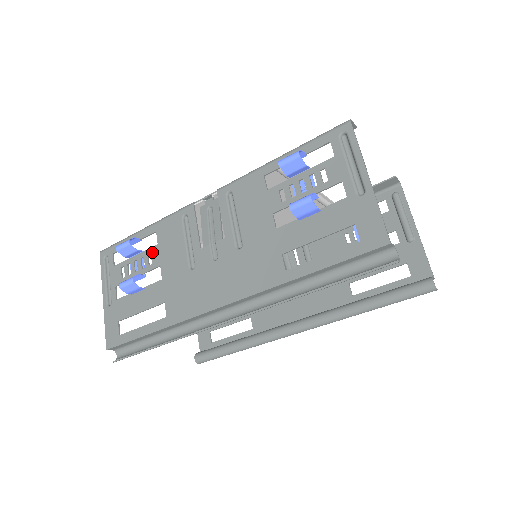
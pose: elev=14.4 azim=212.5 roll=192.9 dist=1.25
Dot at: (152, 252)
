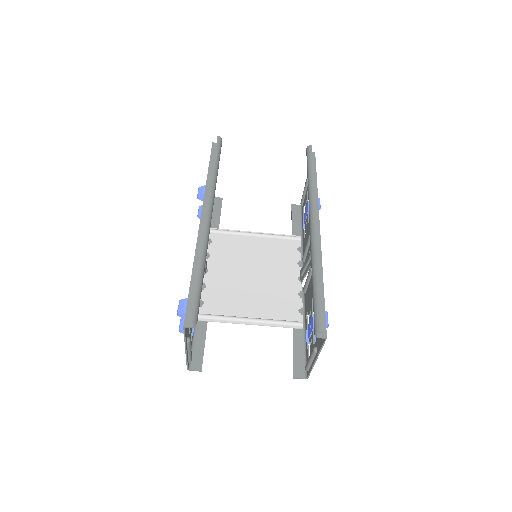
Dot at: occluded
